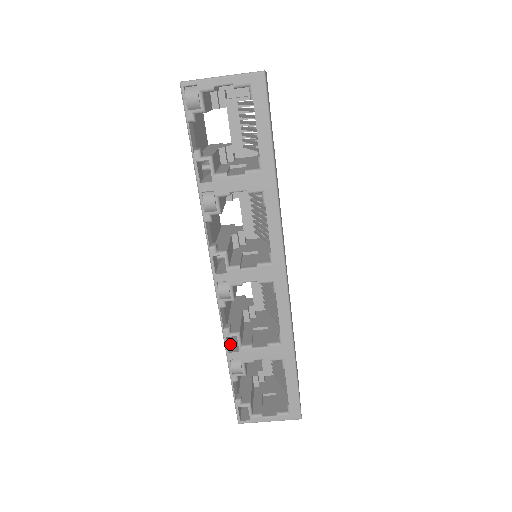
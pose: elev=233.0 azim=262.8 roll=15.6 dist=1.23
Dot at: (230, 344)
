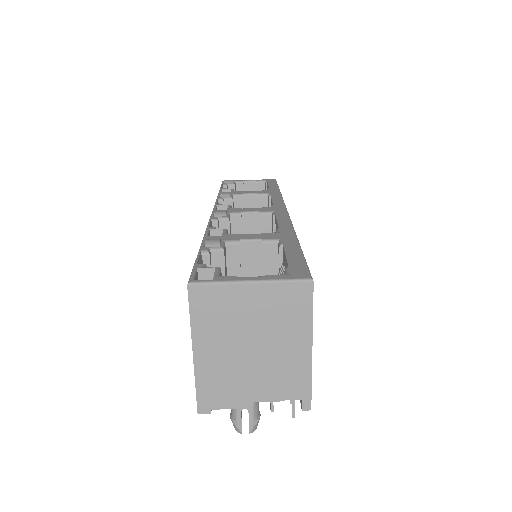
Dot at: occluded
